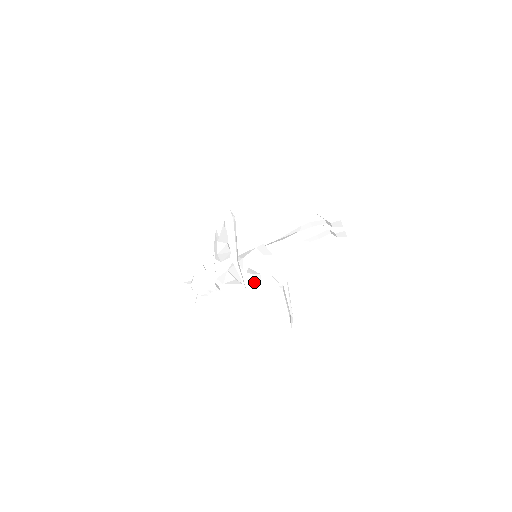
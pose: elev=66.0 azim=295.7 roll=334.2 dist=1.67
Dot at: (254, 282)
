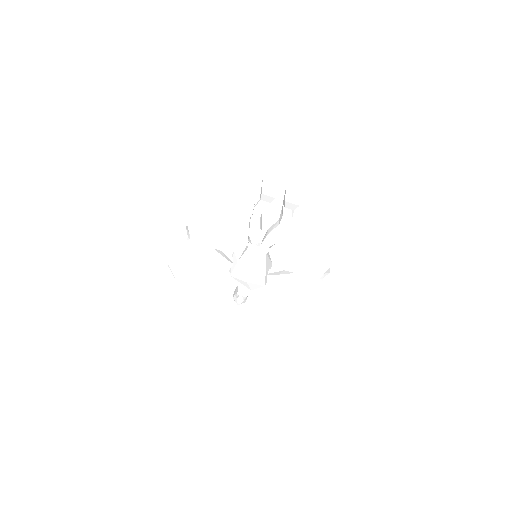
Dot at: (291, 283)
